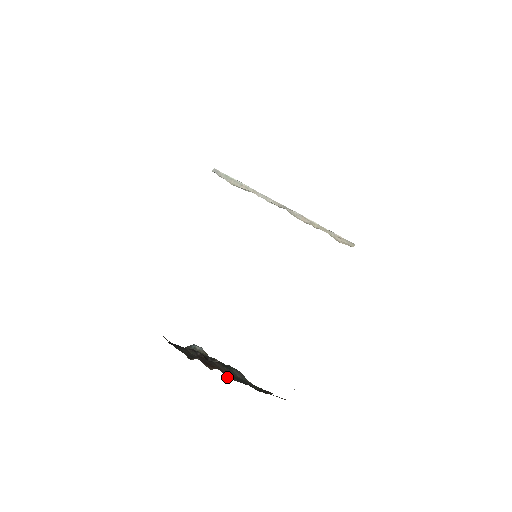
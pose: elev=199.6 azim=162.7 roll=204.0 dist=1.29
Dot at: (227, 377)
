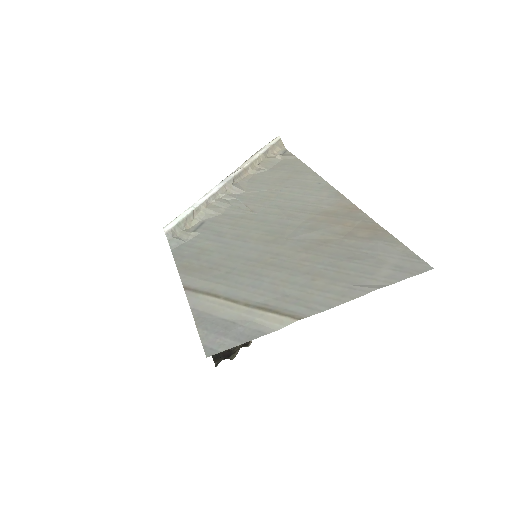
Dot at: occluded
